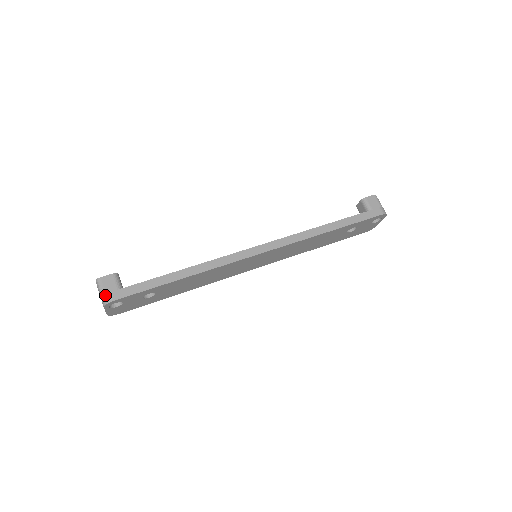
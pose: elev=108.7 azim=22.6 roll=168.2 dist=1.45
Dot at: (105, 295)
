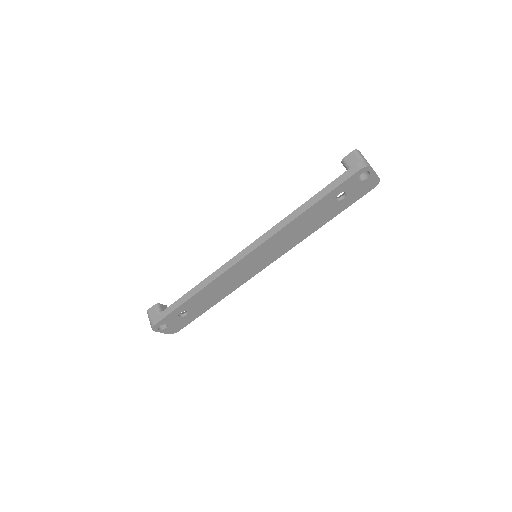
Dot at: (150, 322)
